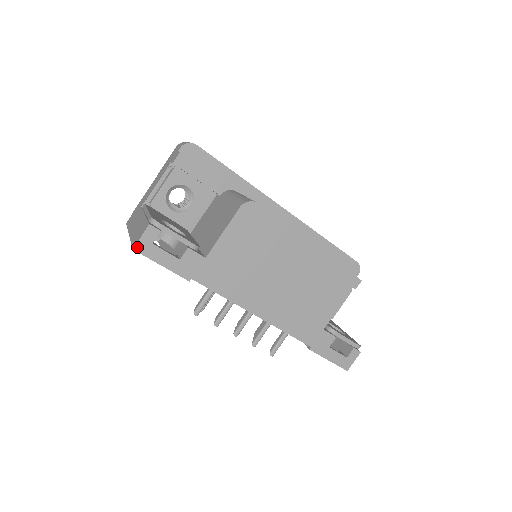
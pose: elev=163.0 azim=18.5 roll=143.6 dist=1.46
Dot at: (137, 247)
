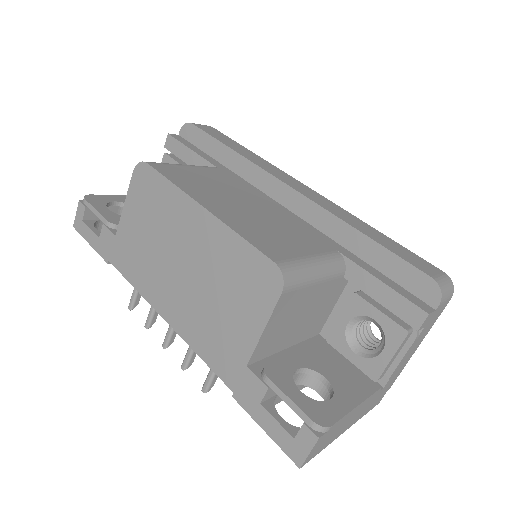
Dot at: (75, 224)
